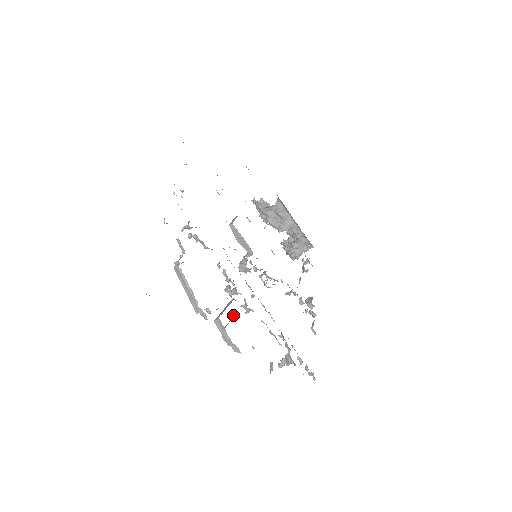
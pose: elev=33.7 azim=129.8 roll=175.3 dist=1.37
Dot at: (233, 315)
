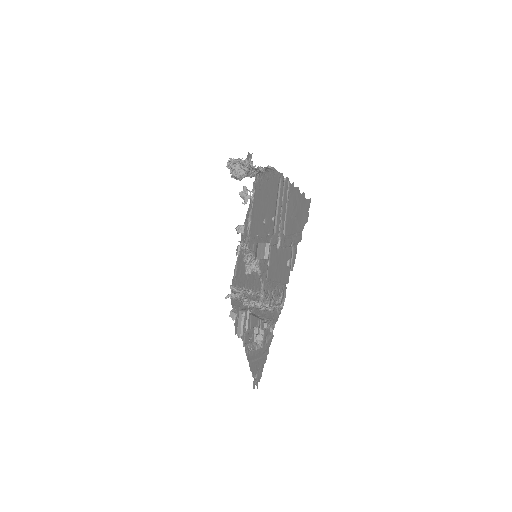
Dot at: (243, 316)
